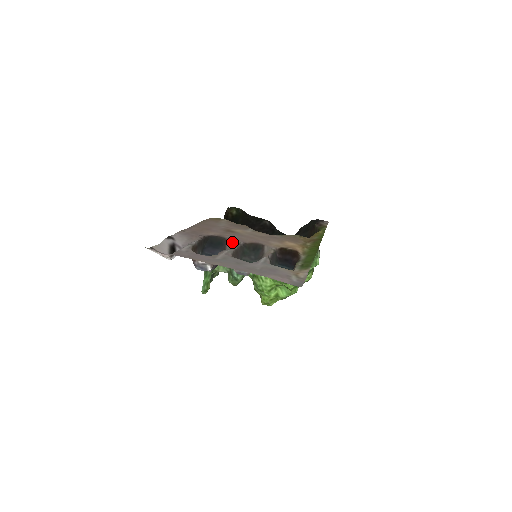
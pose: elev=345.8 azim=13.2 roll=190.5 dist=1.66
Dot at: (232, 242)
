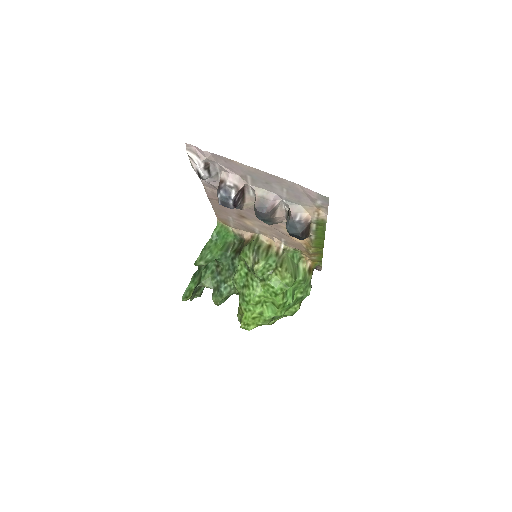
Dot at: occluded
